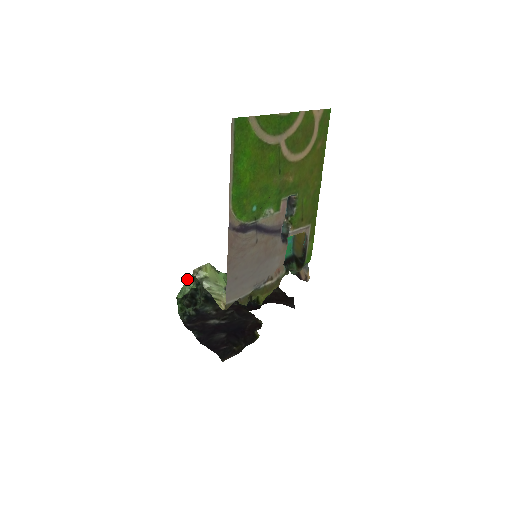
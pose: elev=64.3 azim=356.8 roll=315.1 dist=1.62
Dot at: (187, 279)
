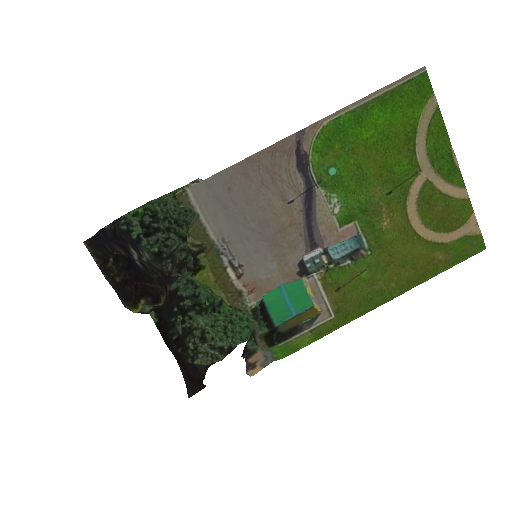
Dot at: (179, 209)
